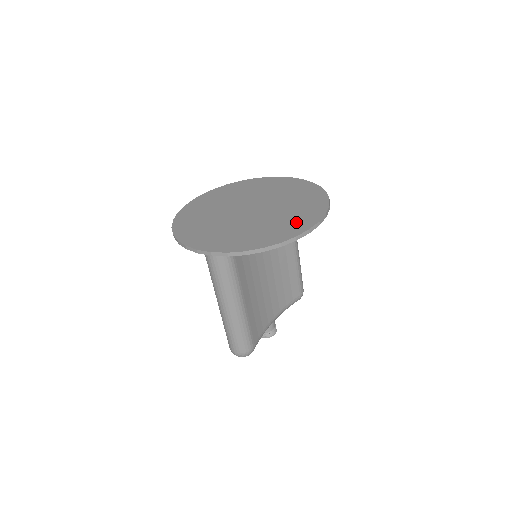
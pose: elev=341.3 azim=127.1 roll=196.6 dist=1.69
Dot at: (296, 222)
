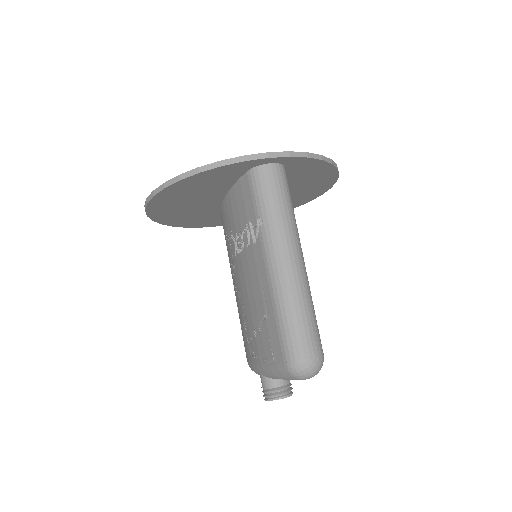
Dot at: occluded
